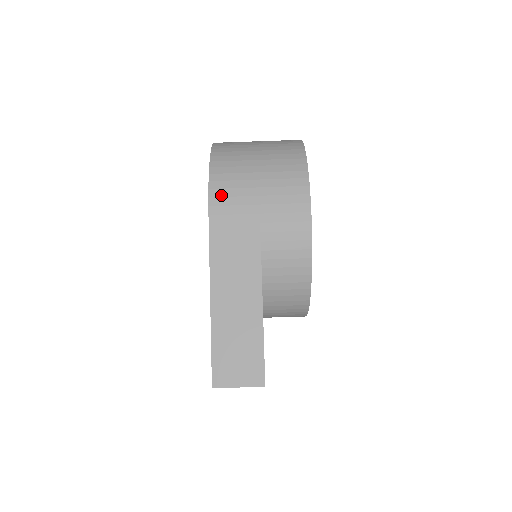
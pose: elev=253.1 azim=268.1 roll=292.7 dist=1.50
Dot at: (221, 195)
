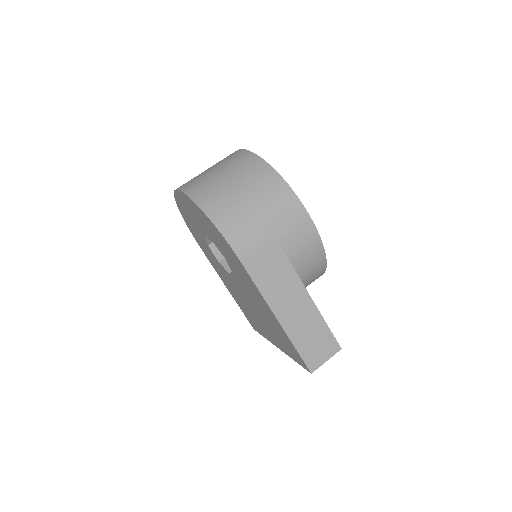
Dot at: (242, 245)
